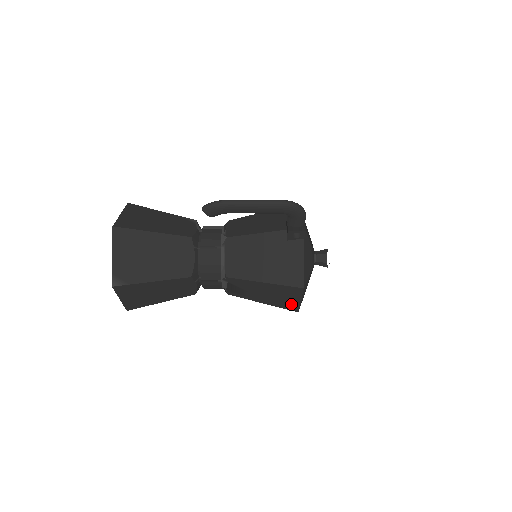
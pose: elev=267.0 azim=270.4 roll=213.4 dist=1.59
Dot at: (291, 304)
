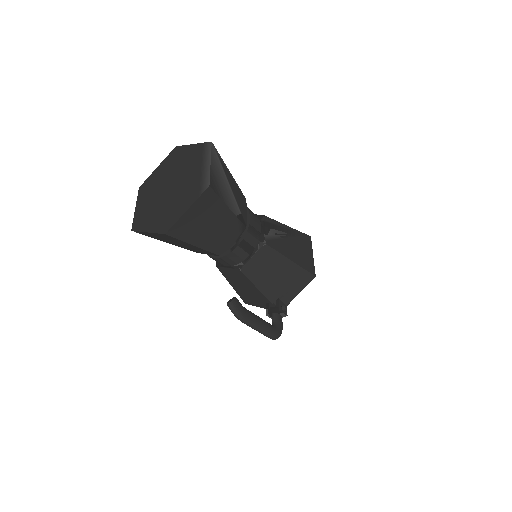
Dot at: occluded
